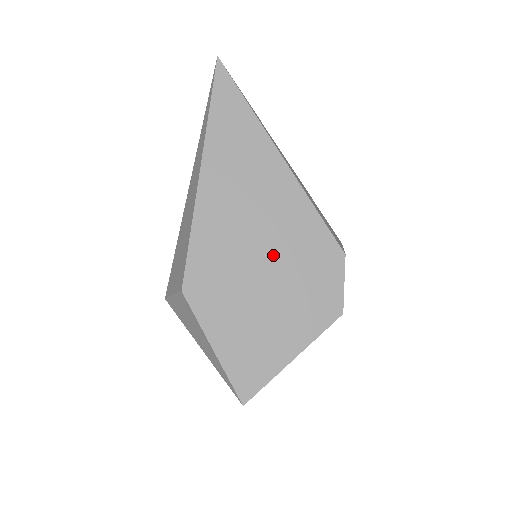
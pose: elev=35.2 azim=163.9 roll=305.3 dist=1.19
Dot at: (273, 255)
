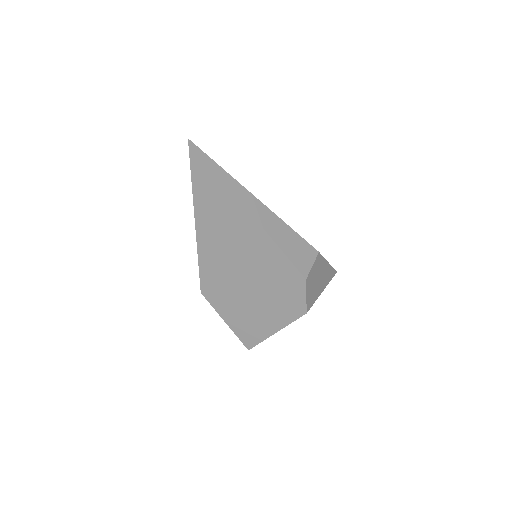
Dot at: (254, 277)
